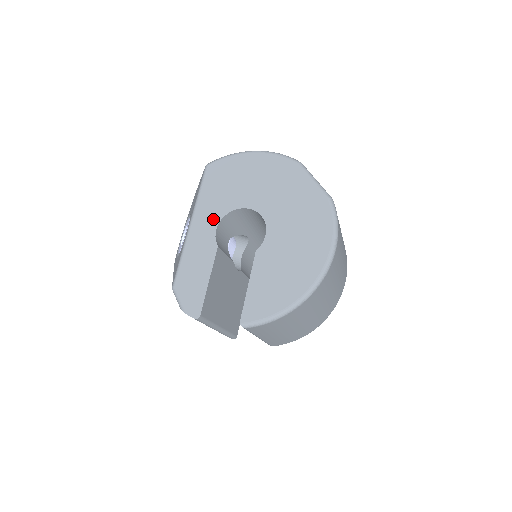
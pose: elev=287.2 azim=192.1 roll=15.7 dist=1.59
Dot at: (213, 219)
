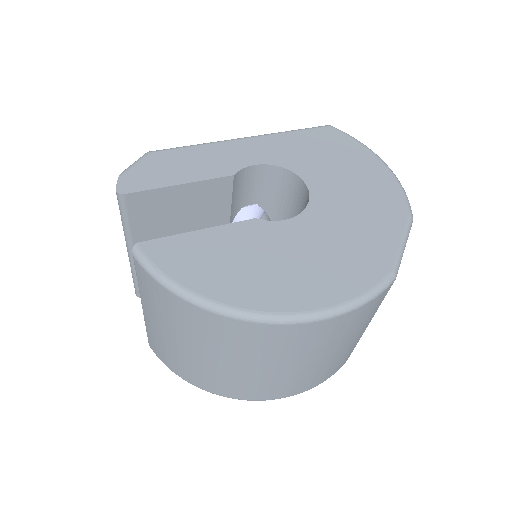
Dot at: (266, 156)
